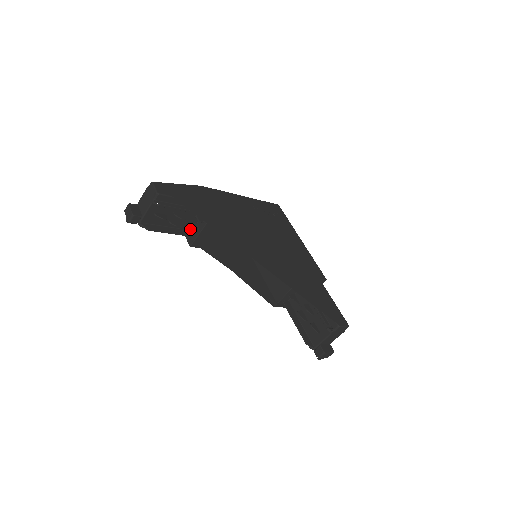
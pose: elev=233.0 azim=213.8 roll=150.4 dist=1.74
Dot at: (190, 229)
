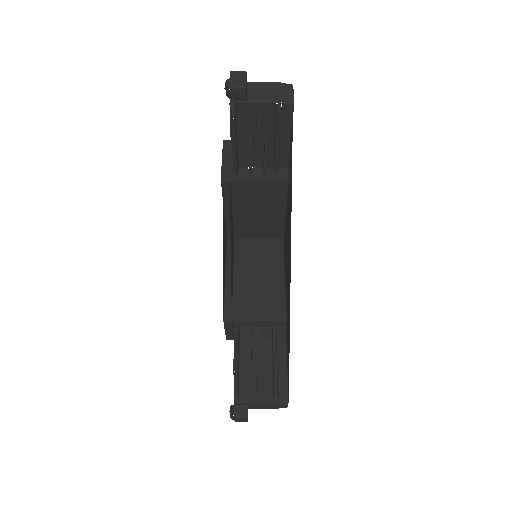
Dot at: (240, 165)
